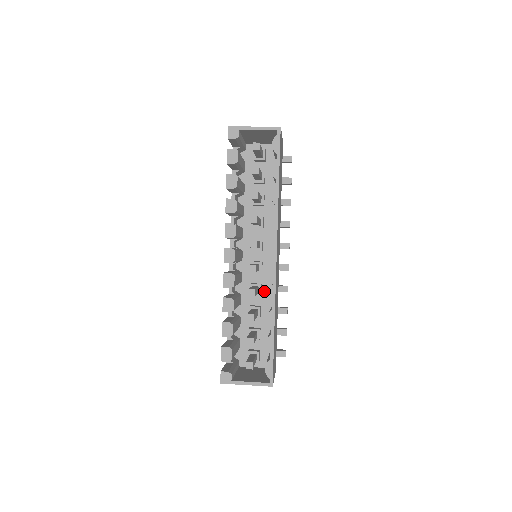
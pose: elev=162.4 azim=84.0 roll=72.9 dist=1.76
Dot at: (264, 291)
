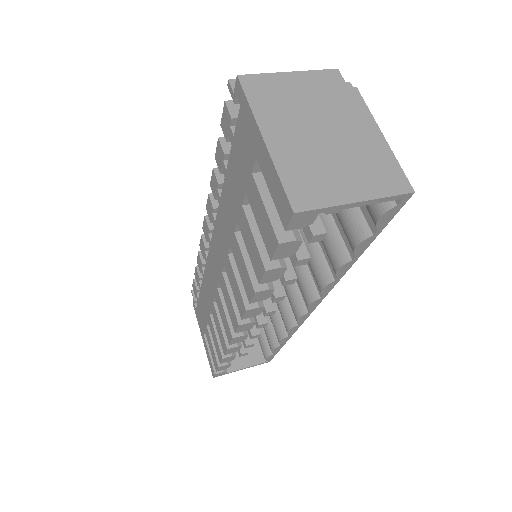
Dot at: occluded
